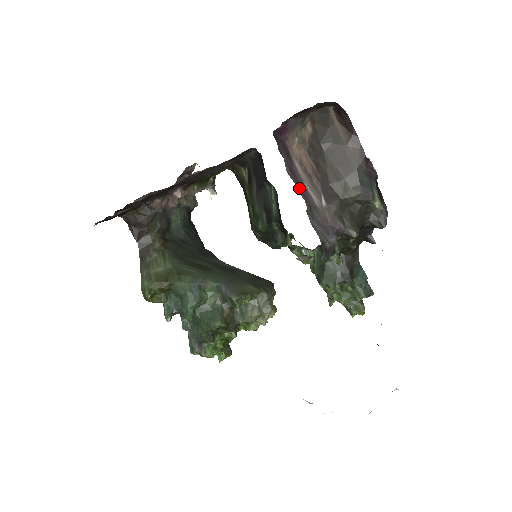
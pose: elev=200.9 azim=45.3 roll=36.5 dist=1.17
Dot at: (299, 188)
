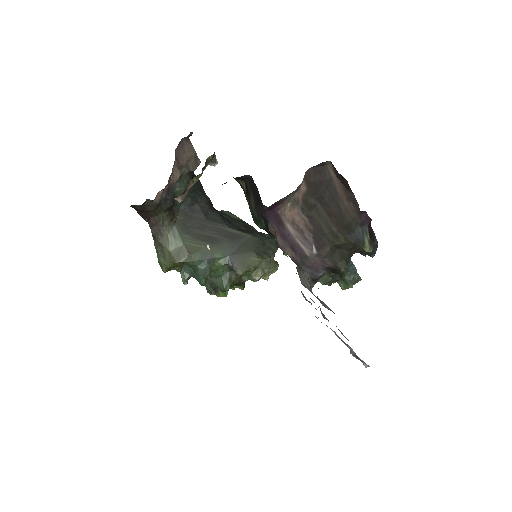
Dot at: (290, 249)
